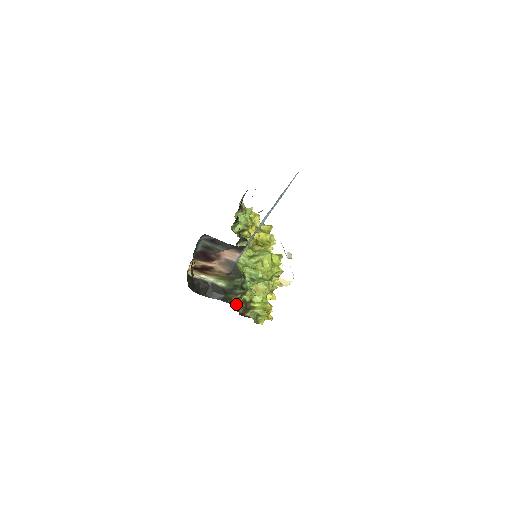
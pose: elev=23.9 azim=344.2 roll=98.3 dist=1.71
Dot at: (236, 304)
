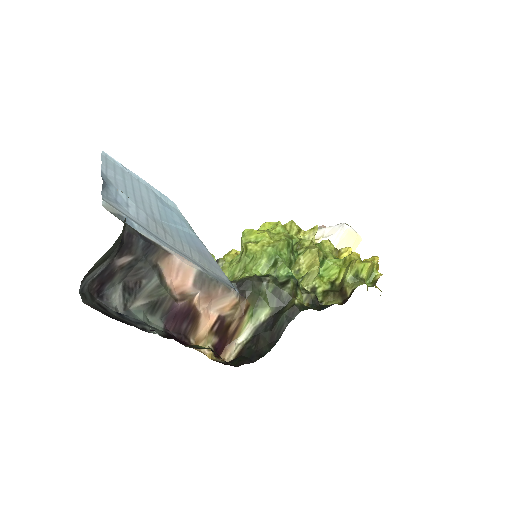
Dot at: occluded
